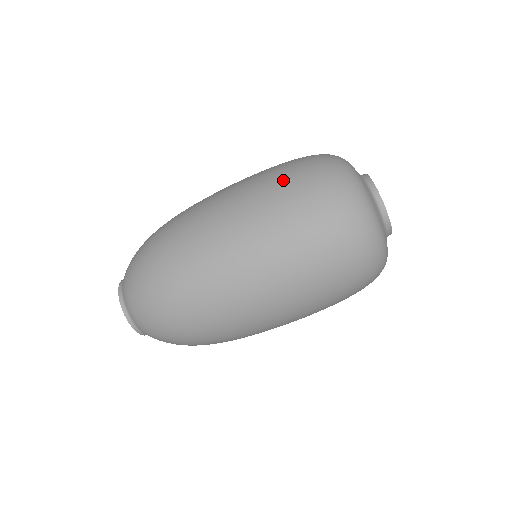
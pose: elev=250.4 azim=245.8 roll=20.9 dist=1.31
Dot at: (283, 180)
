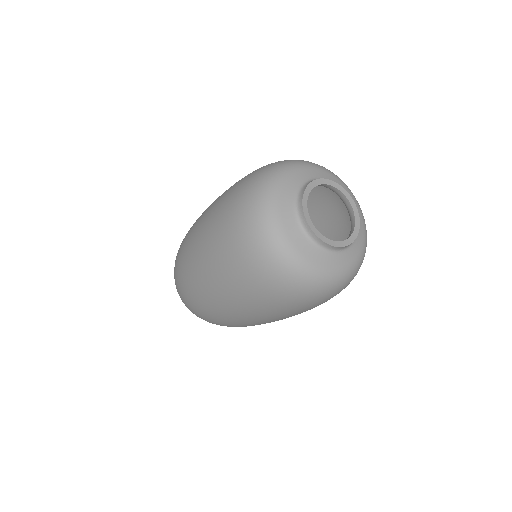
Dot at: (232, 275)
